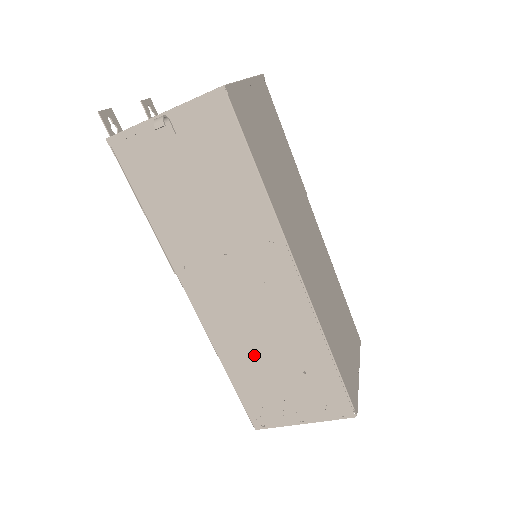
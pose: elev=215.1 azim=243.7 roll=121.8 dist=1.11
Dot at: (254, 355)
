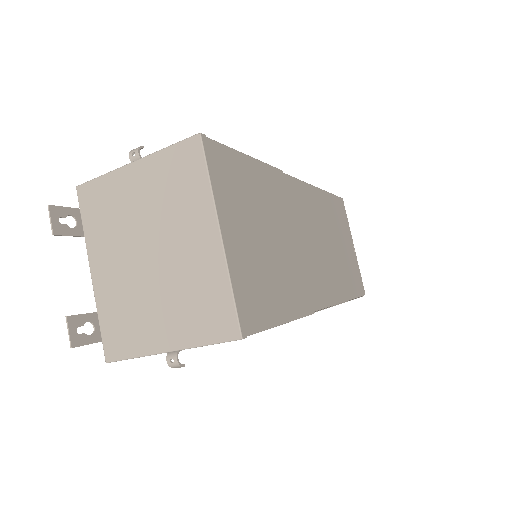
Dot at: occluded
